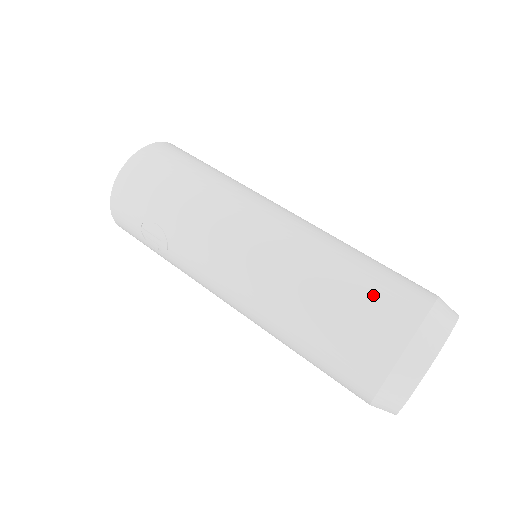
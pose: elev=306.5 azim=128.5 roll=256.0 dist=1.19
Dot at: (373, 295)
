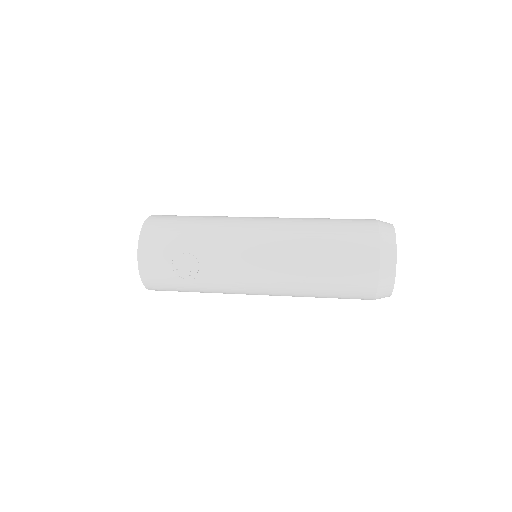
Dot at: (346, 224)
